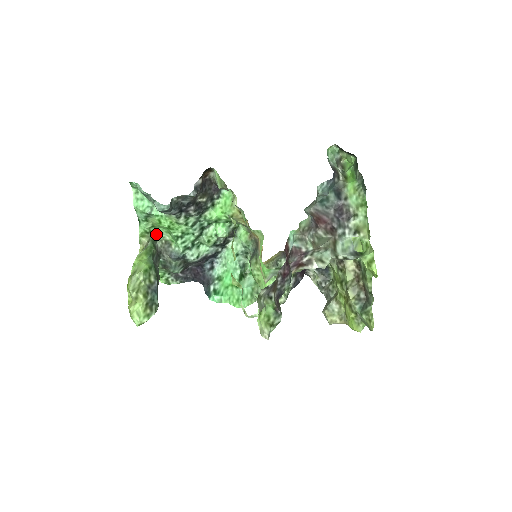
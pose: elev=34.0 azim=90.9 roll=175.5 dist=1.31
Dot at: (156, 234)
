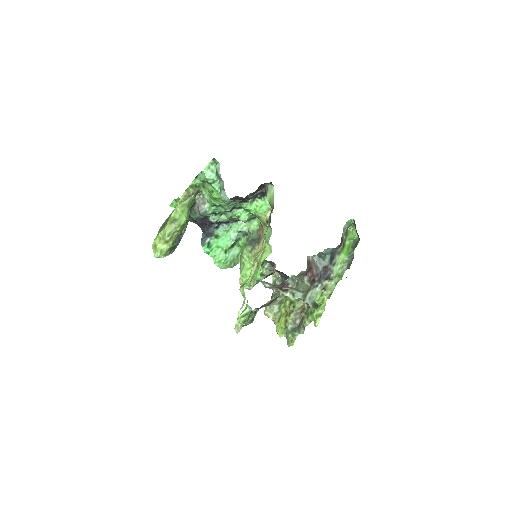
Dot at: (201, 190)
